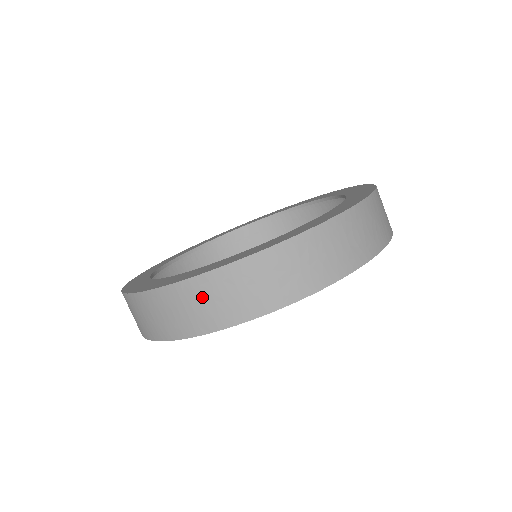
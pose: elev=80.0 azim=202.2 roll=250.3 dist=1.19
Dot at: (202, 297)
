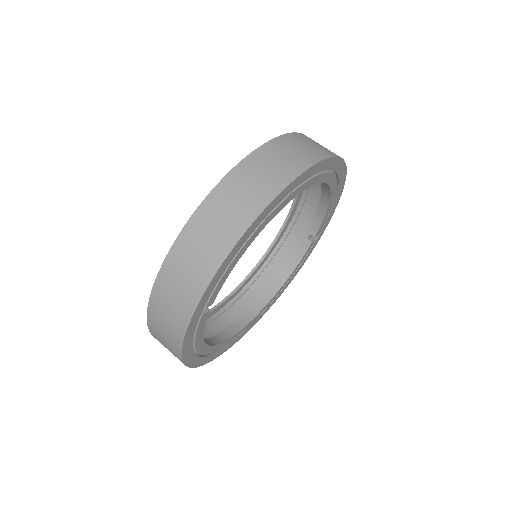
Dot at: (305, 141)
